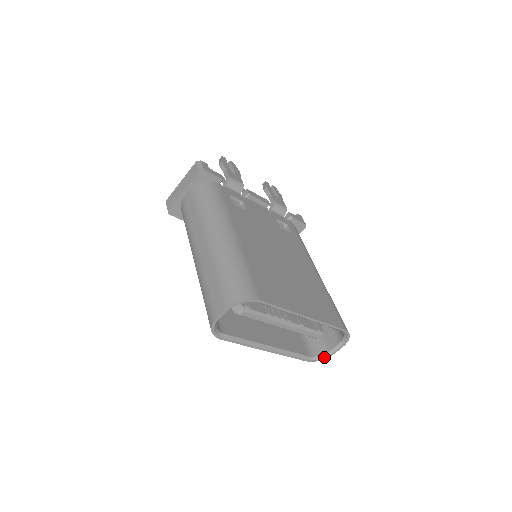
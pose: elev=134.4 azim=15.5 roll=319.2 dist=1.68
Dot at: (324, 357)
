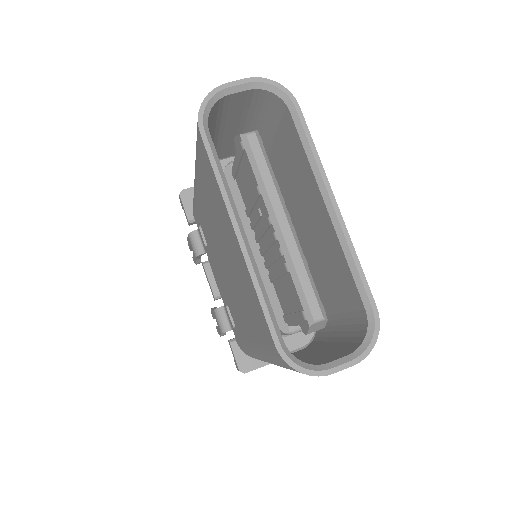
Dot at: (309, 368)
